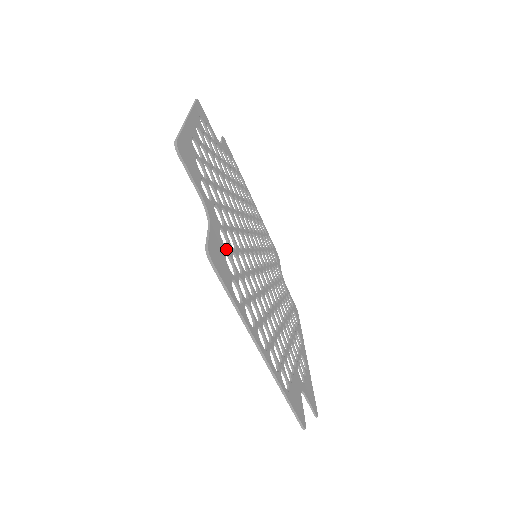
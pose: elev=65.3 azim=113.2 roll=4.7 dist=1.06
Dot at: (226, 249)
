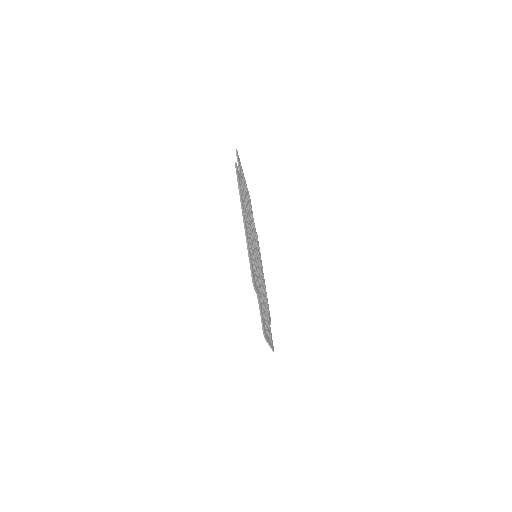
Dot at: (261, 306)
